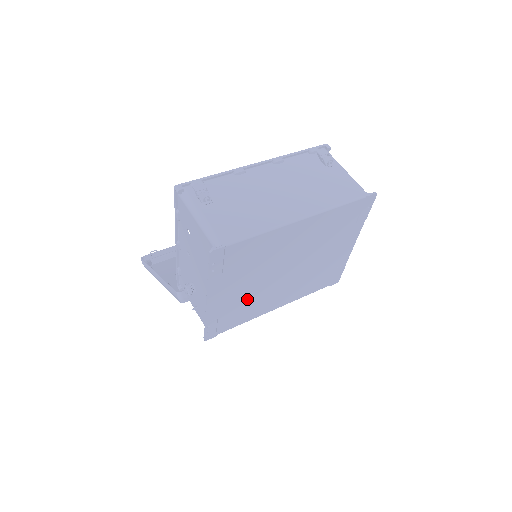
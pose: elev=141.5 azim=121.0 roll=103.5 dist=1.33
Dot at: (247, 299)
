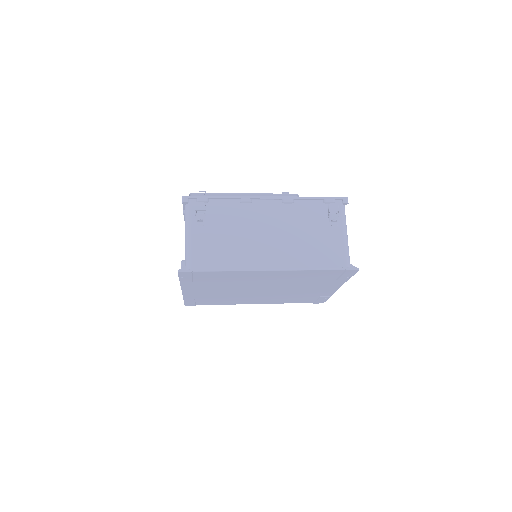
Dot at: (223, 295)
